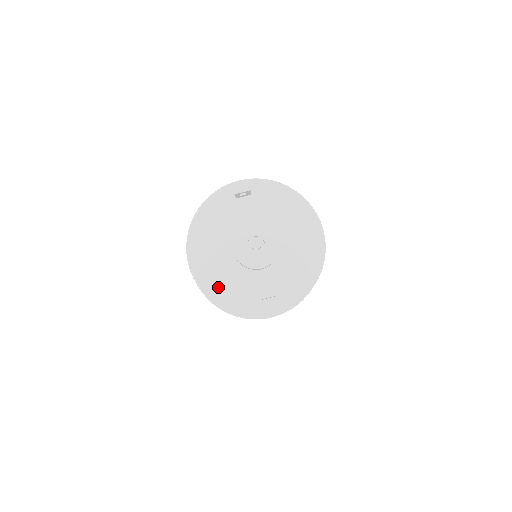
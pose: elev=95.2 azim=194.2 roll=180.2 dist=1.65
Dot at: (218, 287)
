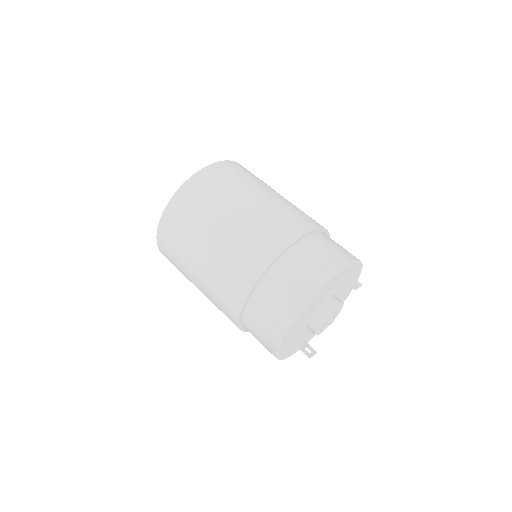
Dot at: (286, 346)
